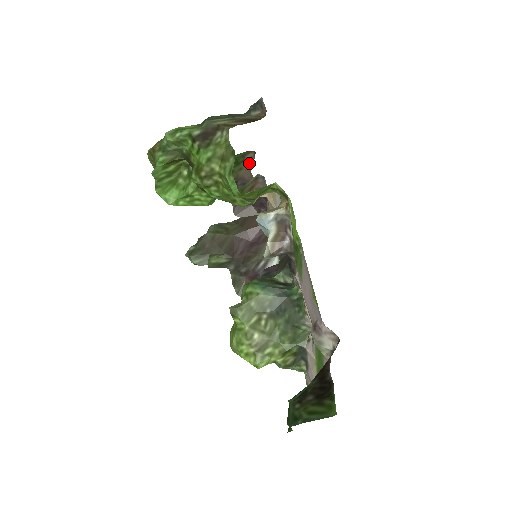
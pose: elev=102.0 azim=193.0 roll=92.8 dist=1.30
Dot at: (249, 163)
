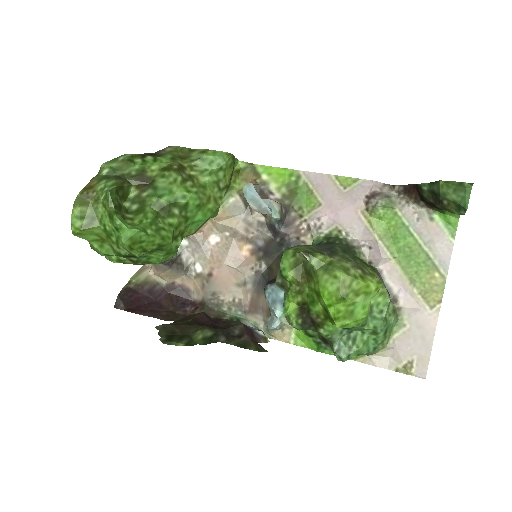
Dot at: occluded
